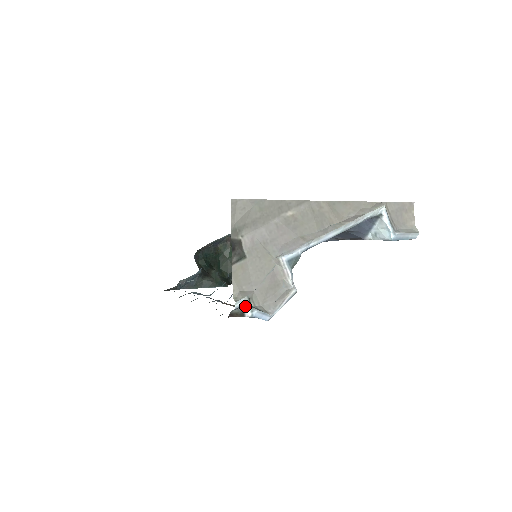
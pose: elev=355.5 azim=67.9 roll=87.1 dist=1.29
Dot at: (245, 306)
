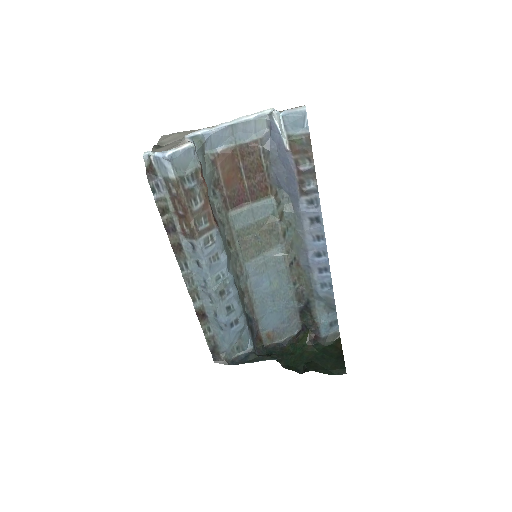
Dot at: (150, 154)
